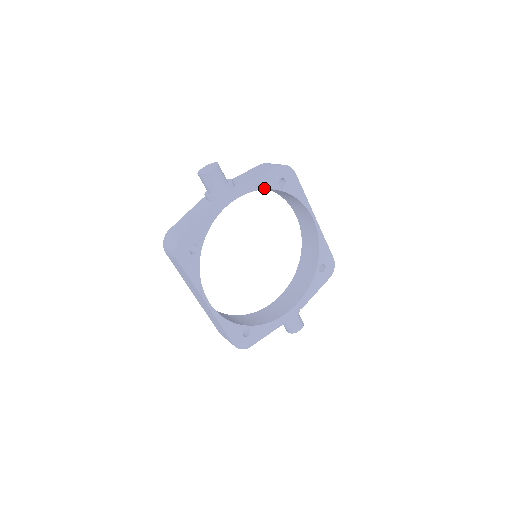
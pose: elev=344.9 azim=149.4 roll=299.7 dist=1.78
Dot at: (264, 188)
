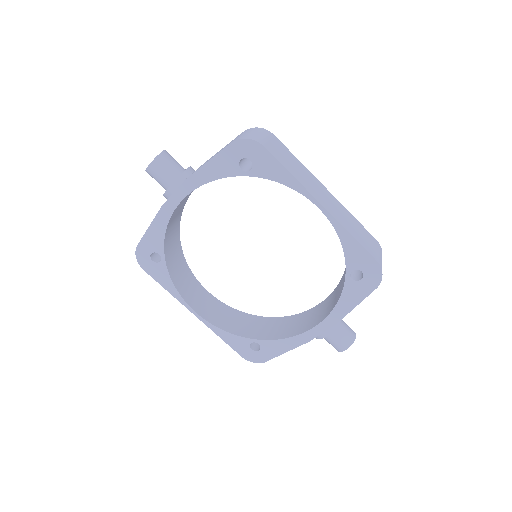
Dot at: (220, 177)
